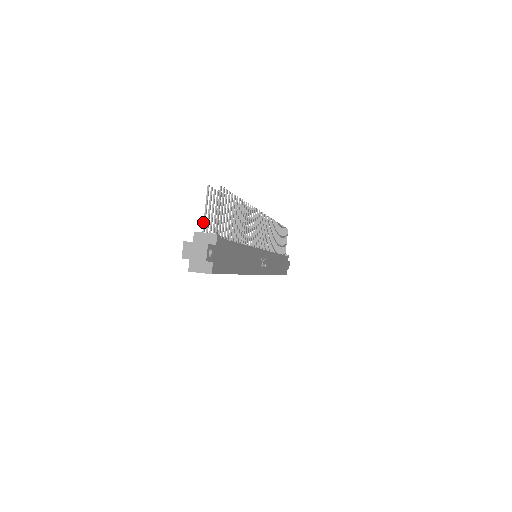
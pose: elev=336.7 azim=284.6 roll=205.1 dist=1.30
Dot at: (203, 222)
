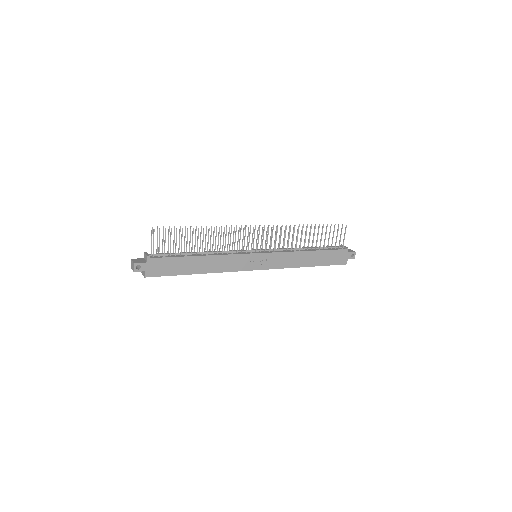
Dot at: (151, 247)
